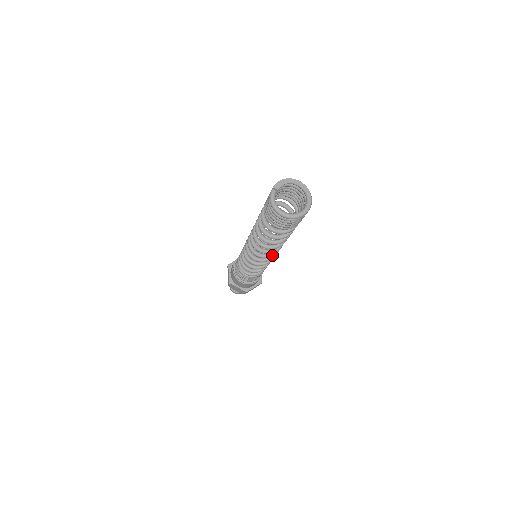
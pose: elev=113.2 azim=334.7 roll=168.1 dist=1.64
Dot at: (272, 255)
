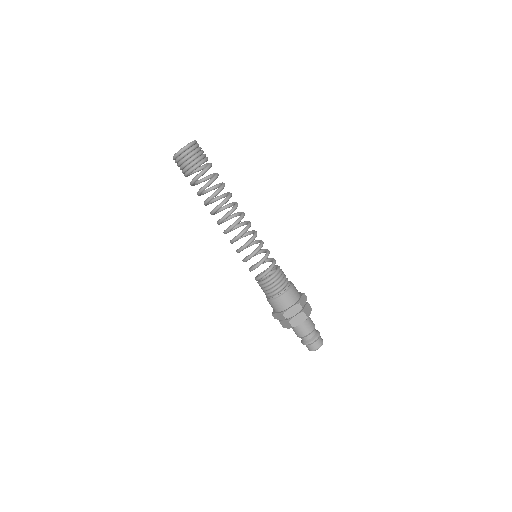
Dot at: (232, 225)
